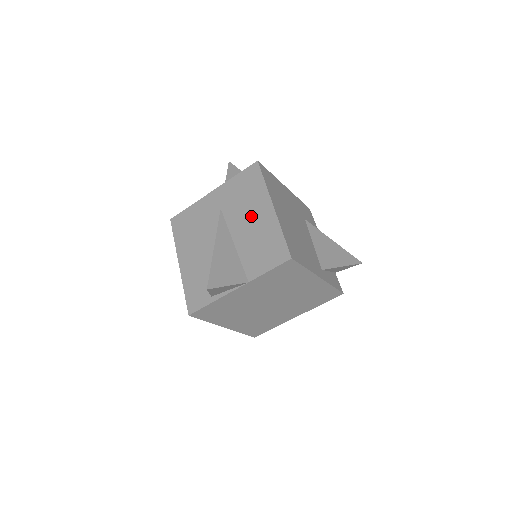
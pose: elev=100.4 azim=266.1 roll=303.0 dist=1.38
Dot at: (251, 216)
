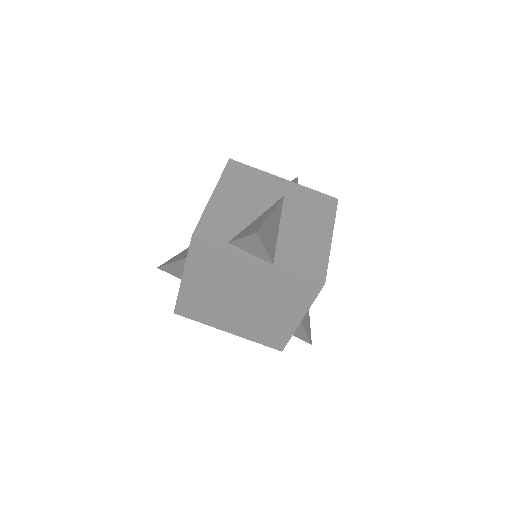
Dot at: (308, 225)
